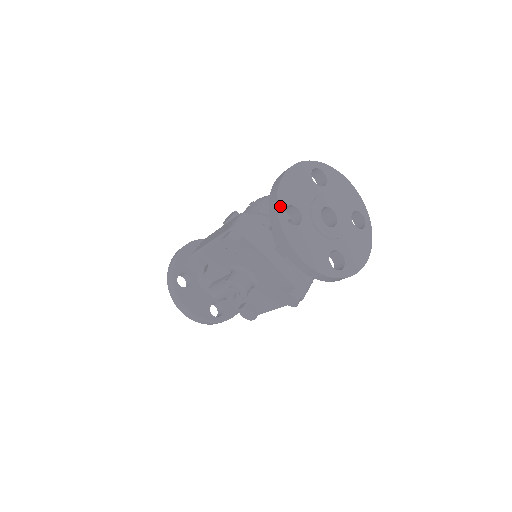
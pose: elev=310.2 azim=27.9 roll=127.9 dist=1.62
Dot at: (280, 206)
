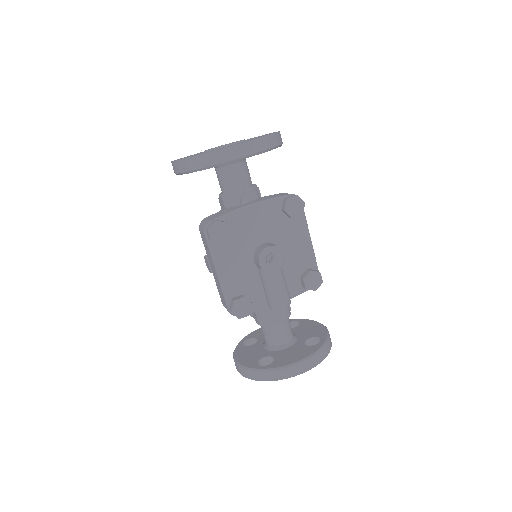
Dot at: (191, 157)
